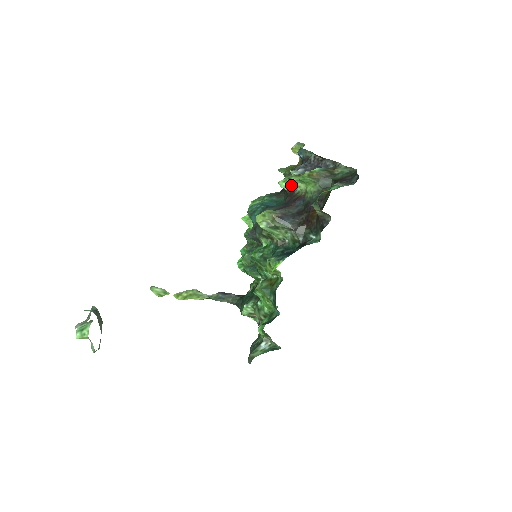
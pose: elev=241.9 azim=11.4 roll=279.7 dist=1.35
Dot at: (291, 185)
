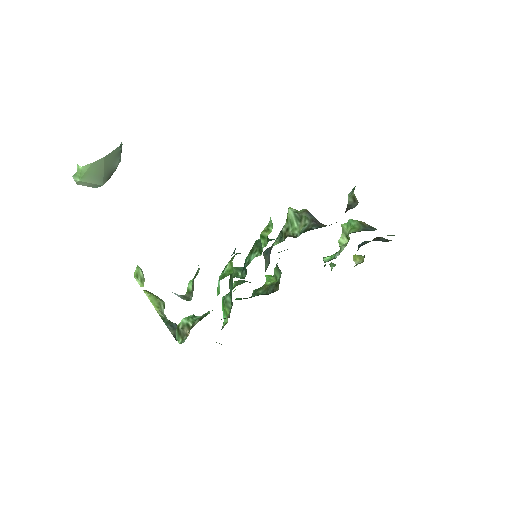
Dot at: (334, 258)
